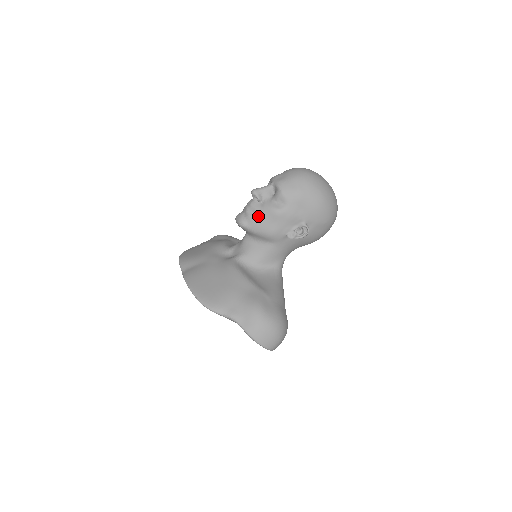
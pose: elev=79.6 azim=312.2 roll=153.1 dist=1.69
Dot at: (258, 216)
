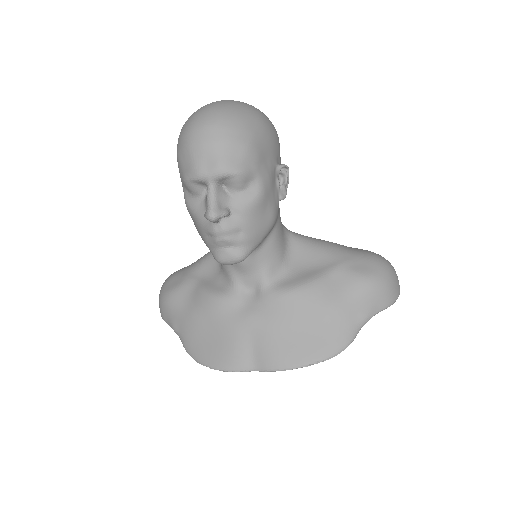
Dot at: (249, 228)
